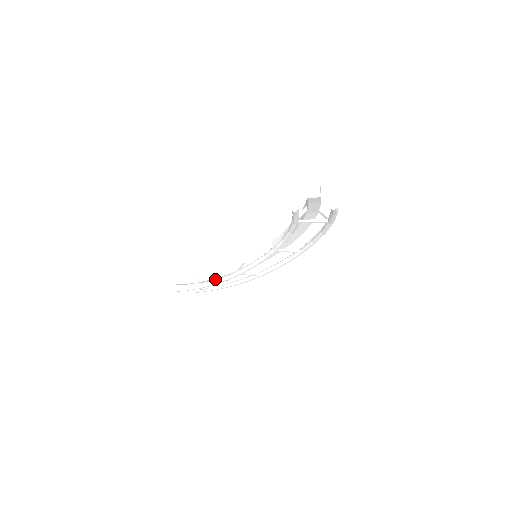
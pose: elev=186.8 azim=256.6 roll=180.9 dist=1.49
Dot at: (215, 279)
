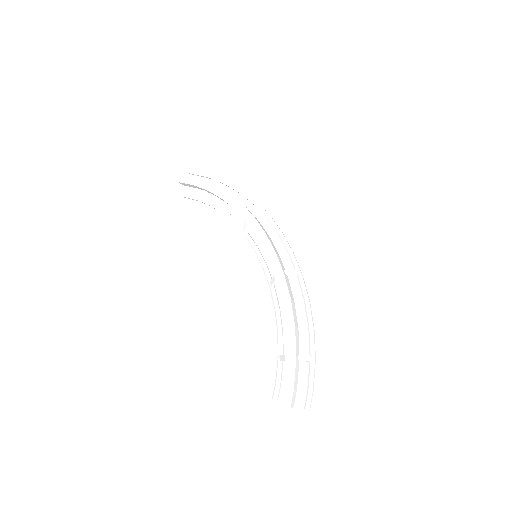
Dot at: occluded
